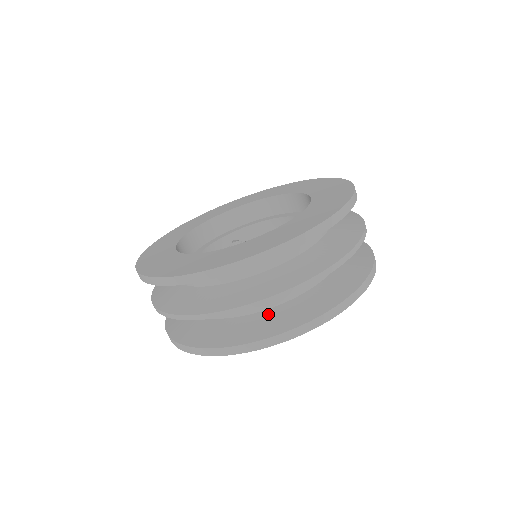
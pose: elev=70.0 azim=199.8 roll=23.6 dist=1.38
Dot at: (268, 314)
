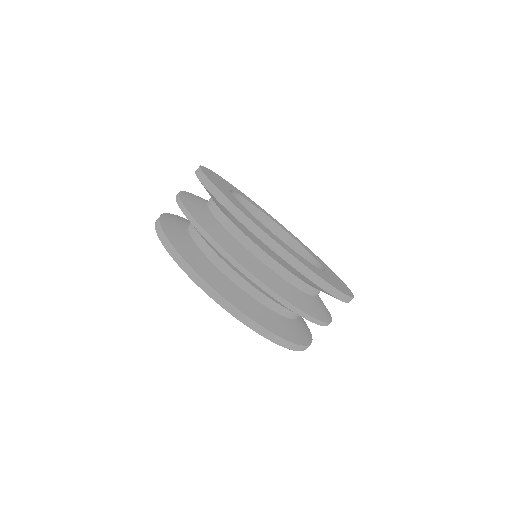
Dot at: (288, 322)
